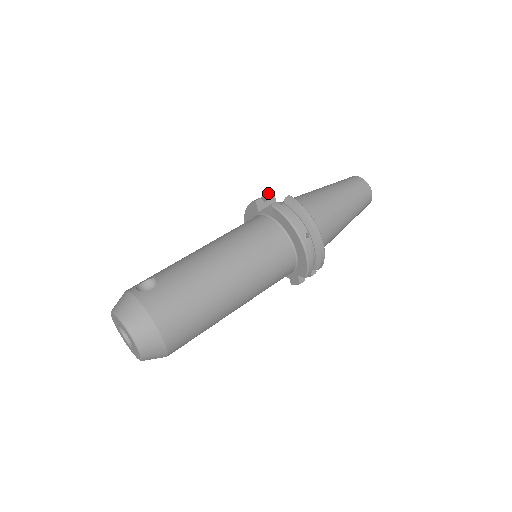
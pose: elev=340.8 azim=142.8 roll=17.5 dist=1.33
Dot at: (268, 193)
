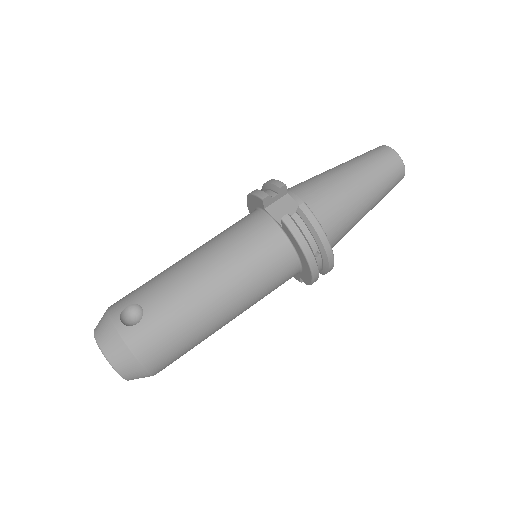
Dot at: (279, 187)
